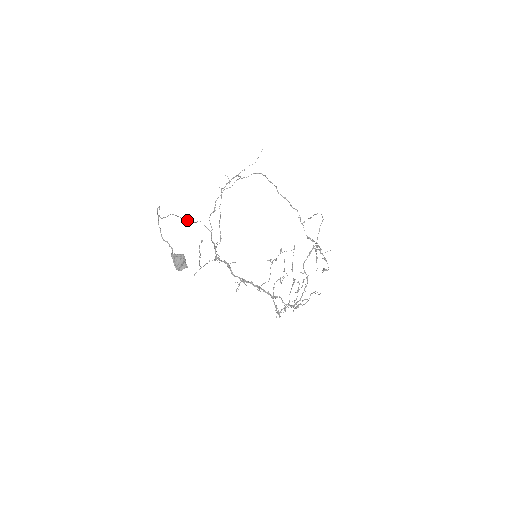
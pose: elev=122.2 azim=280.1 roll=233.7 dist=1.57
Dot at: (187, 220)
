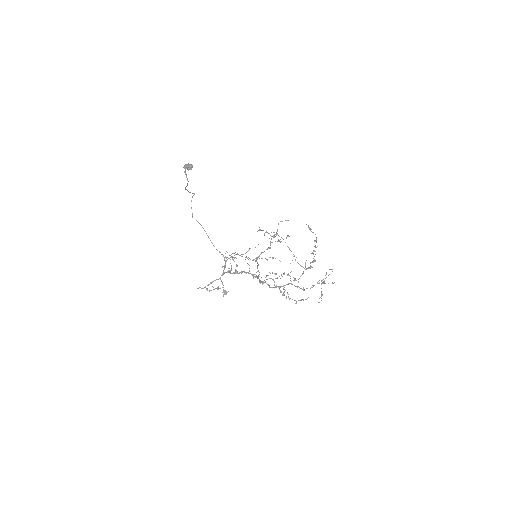
Dot at: (211, 242)
